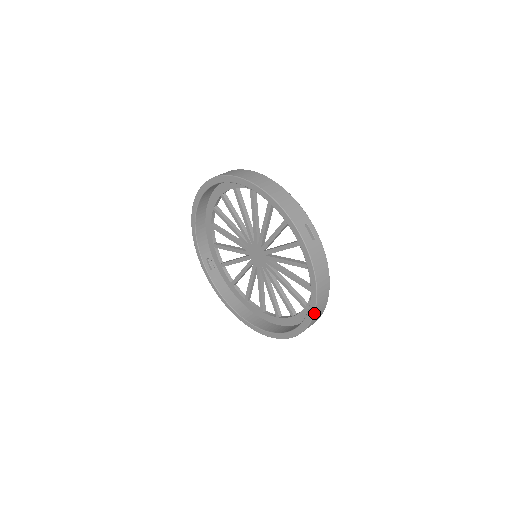
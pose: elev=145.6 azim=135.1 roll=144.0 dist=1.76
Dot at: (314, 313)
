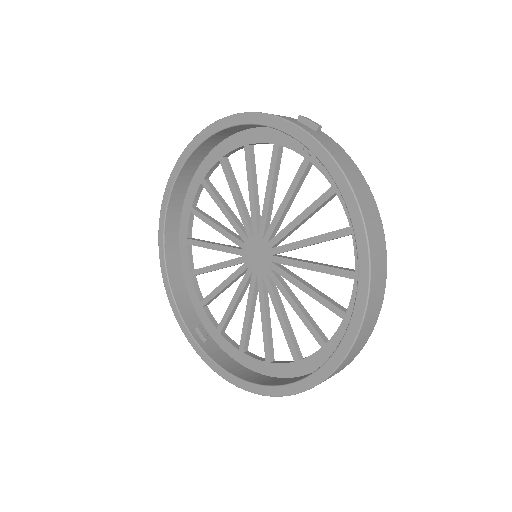
Dot at: (367, 241)
